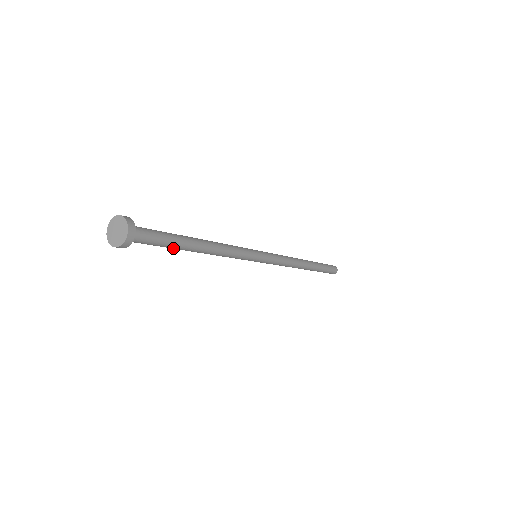
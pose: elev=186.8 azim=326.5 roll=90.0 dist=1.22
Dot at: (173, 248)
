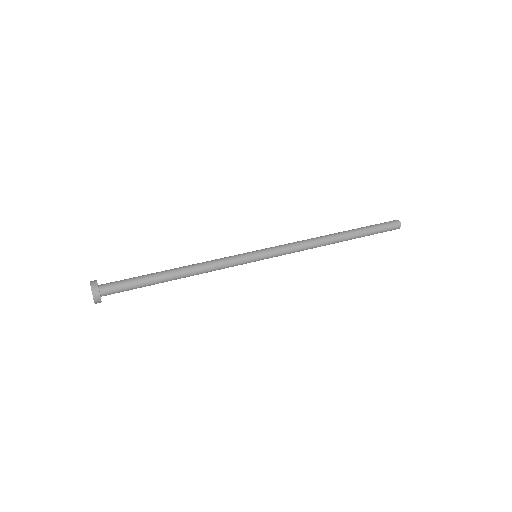
Dot at: (149, 284)
